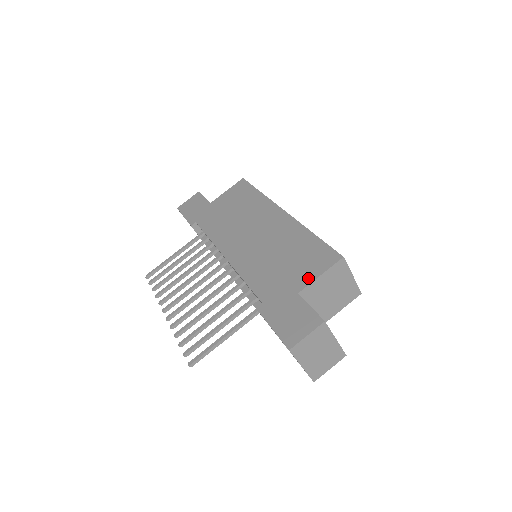
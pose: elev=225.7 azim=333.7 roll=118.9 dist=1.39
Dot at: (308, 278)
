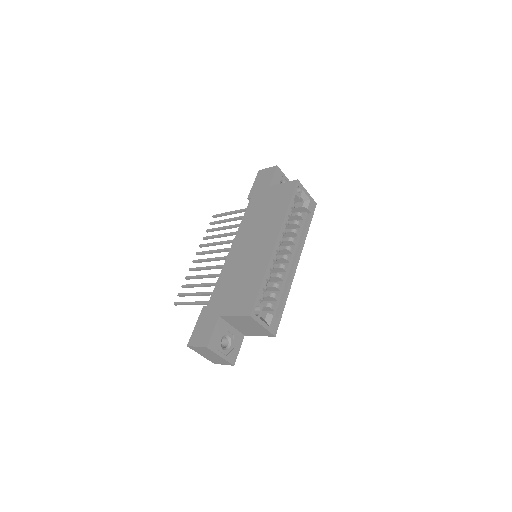
Dot at: (230, 311)
